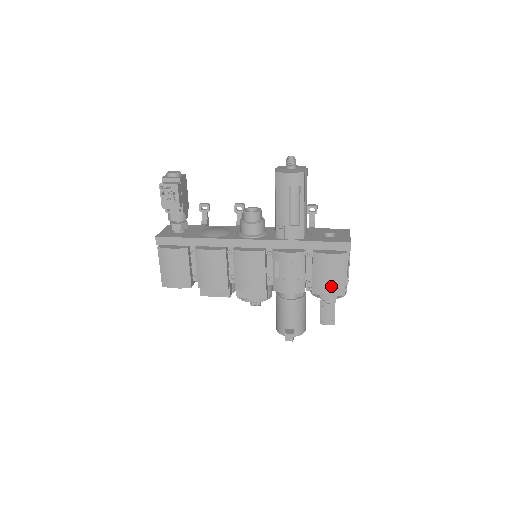
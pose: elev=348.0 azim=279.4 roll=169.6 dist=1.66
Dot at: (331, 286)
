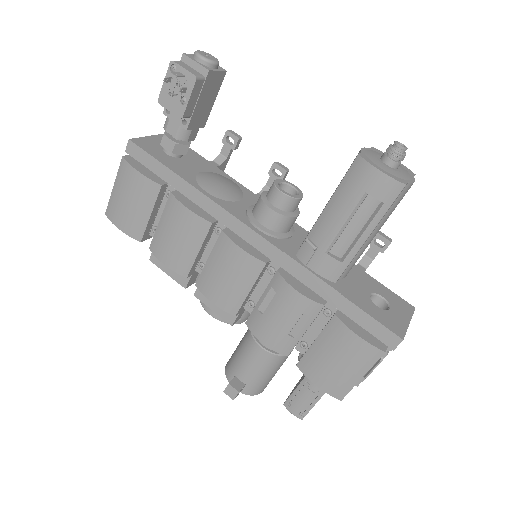
Dot at: (329, 377)
